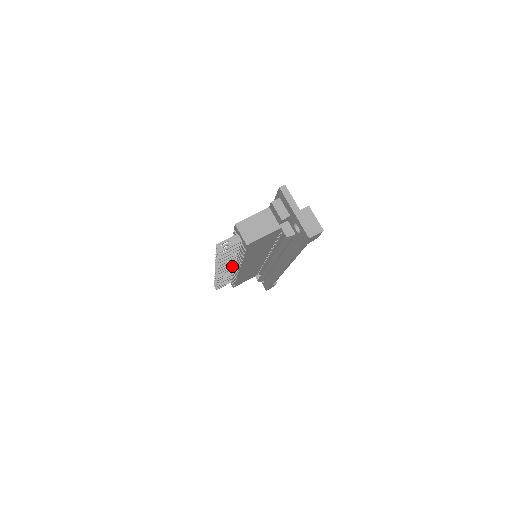
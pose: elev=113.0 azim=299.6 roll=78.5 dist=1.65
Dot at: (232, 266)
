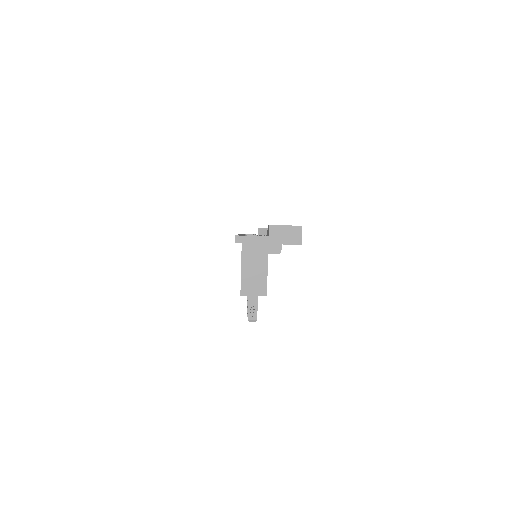
Dot at: occluded
